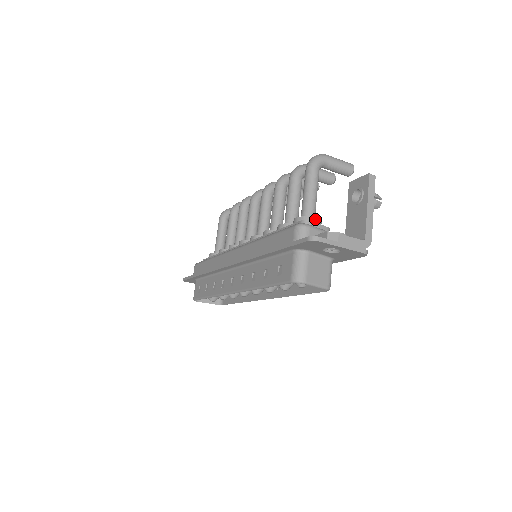
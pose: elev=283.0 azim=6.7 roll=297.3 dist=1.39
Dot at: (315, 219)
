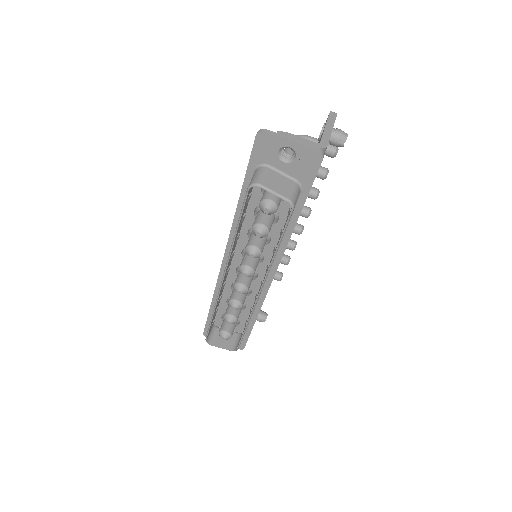
Dot at: occluded
